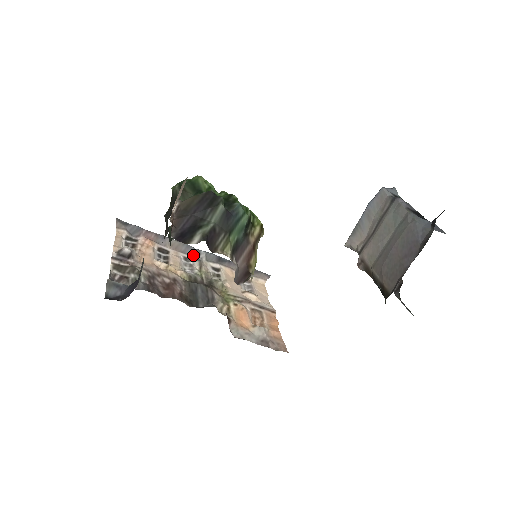
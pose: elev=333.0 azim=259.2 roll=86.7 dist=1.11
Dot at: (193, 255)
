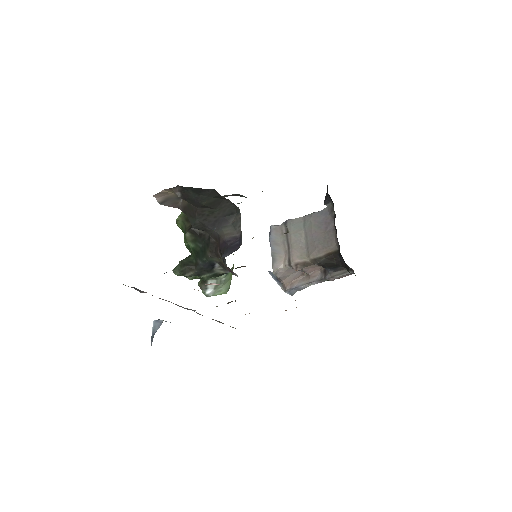
Dot at: occluded
